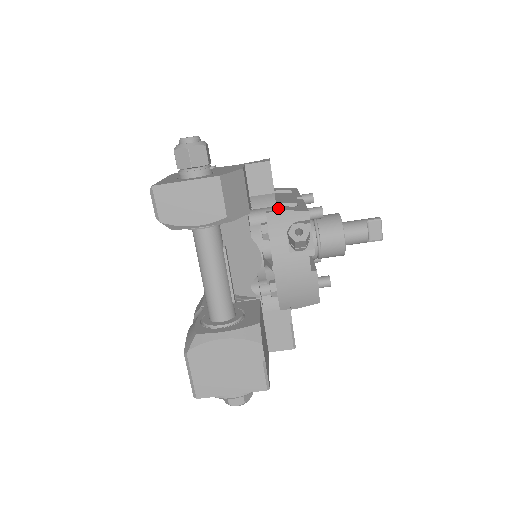
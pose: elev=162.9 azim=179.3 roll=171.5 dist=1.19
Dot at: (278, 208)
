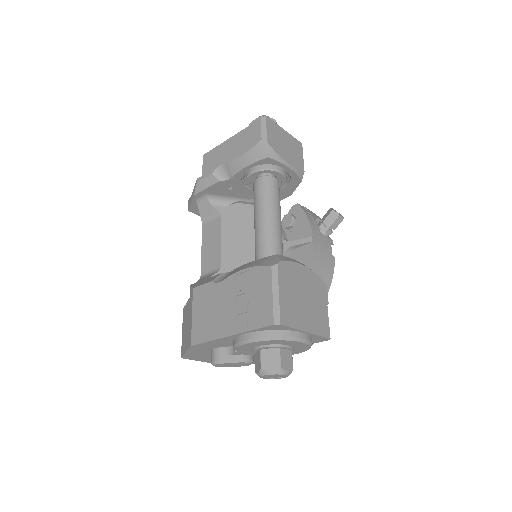
Dot at: occluded
